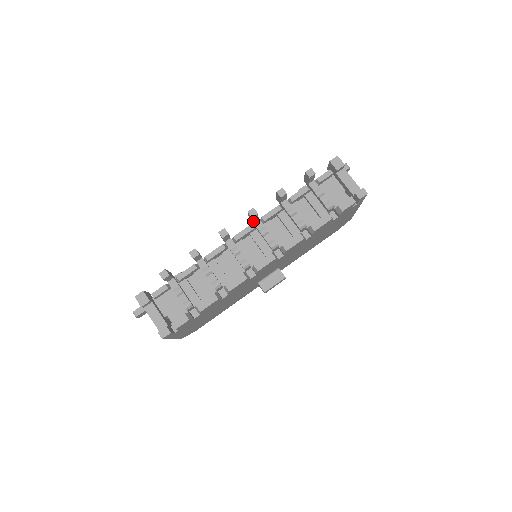
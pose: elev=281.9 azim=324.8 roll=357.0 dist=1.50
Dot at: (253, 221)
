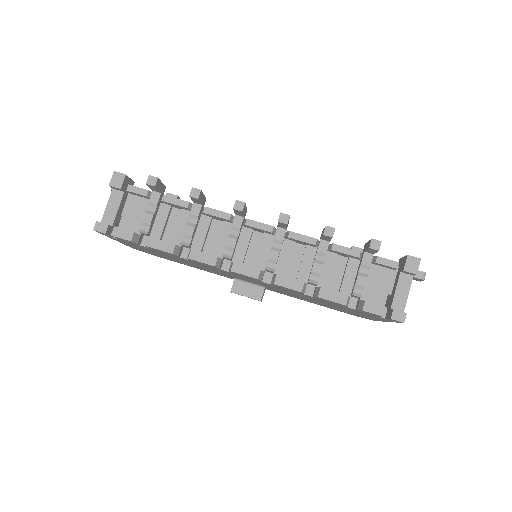
Dot at: (279, 226)
